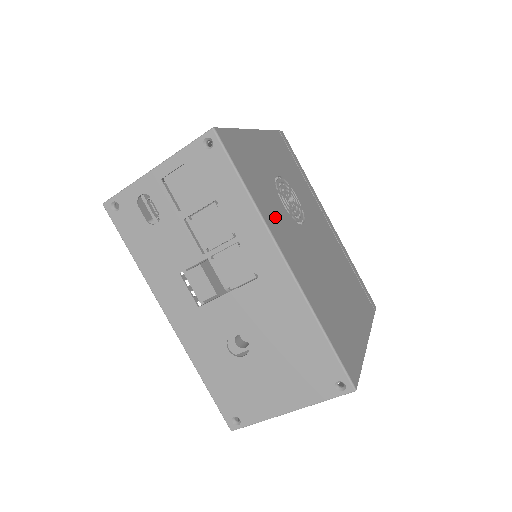
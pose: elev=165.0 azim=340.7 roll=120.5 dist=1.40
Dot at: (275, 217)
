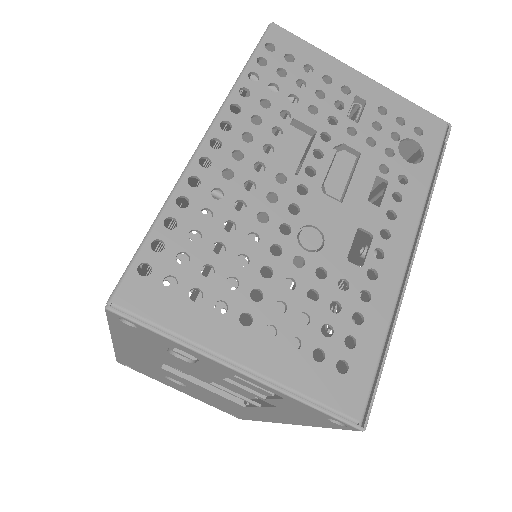
Dot at: occluded
